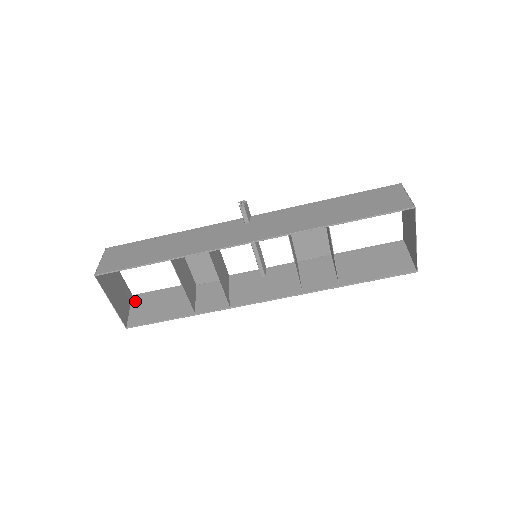
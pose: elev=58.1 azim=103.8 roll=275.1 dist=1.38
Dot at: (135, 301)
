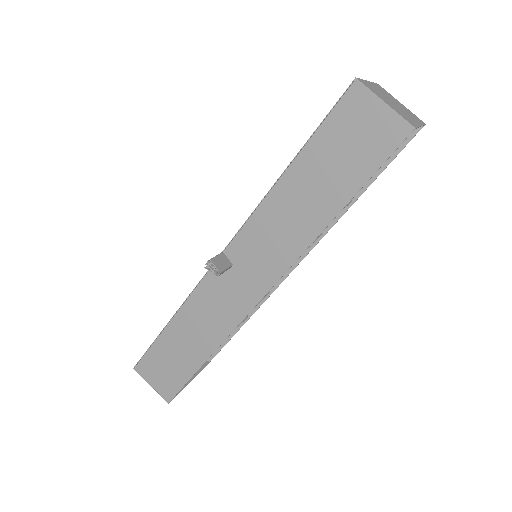
Dot at: occluded
